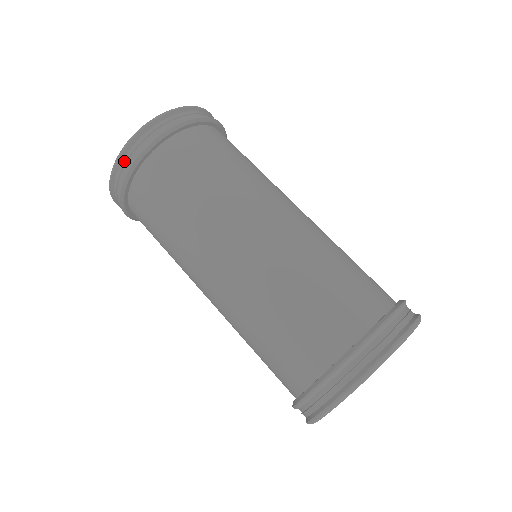
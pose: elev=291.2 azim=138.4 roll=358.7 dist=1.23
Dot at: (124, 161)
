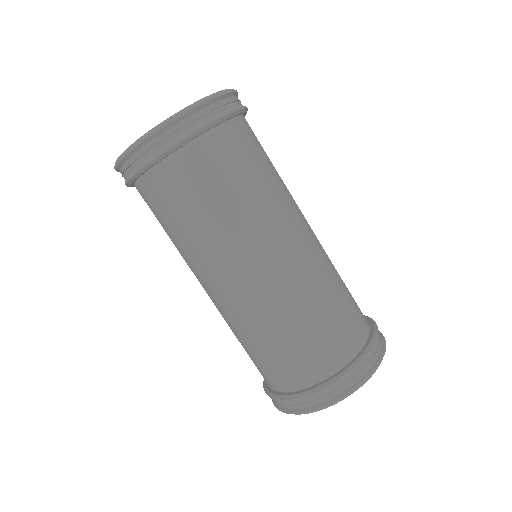
Dot at: (178, 125)
